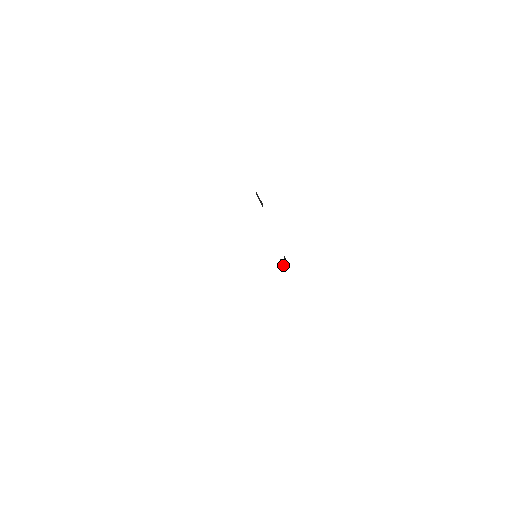
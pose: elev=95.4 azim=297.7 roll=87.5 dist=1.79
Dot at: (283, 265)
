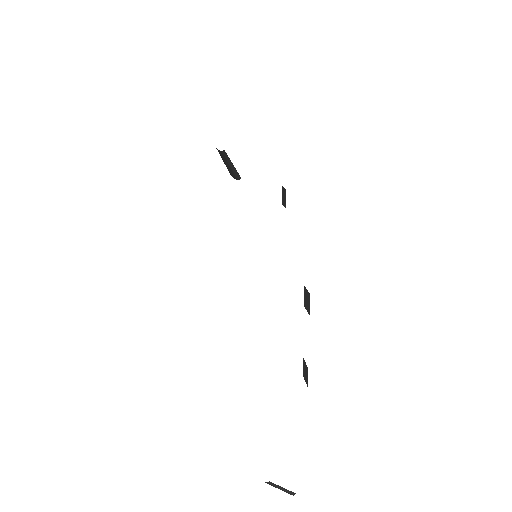
Dot at: (305, 381)
